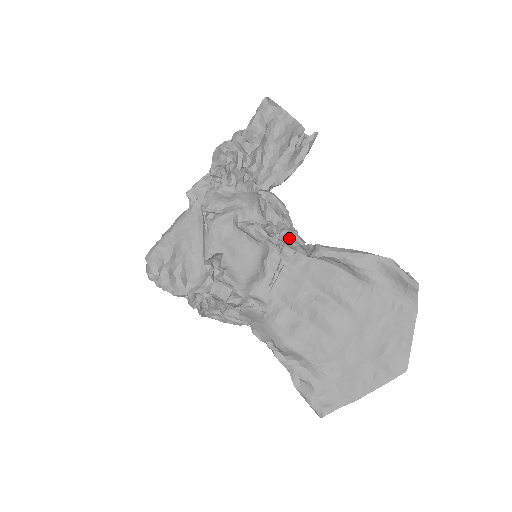
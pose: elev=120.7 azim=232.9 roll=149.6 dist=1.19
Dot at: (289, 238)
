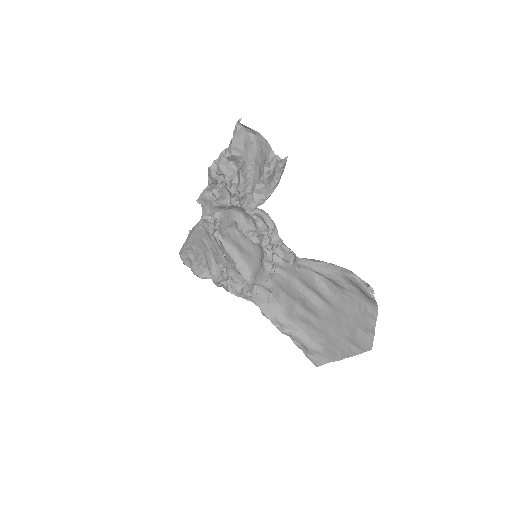
Dot at: (275, 250)
